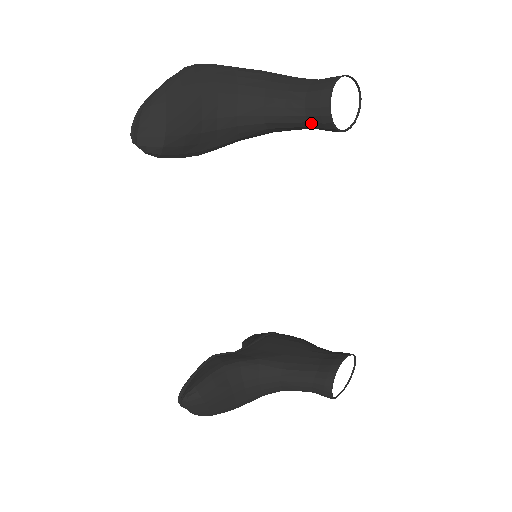
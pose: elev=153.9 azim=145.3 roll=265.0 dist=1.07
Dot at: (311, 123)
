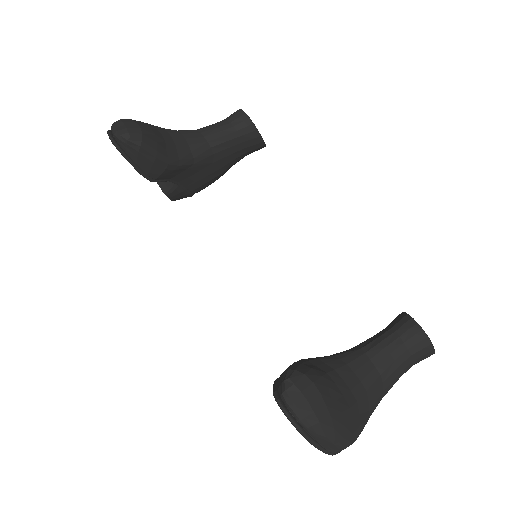
Dot at: (239, 131)
